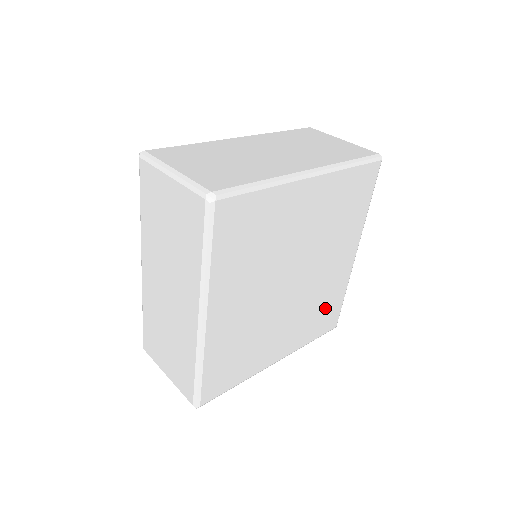
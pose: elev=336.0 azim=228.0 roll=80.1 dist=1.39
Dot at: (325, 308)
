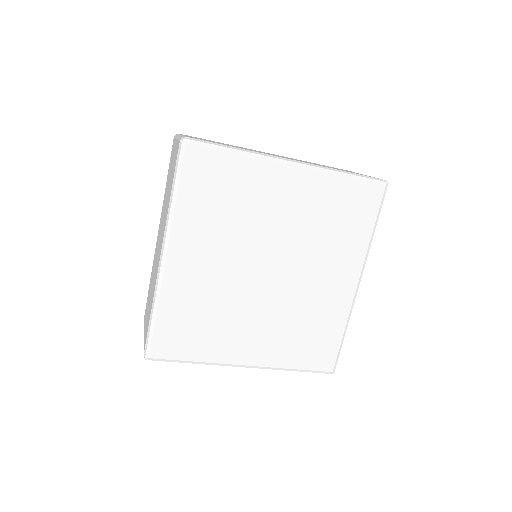
Dot at: (315, 334)
